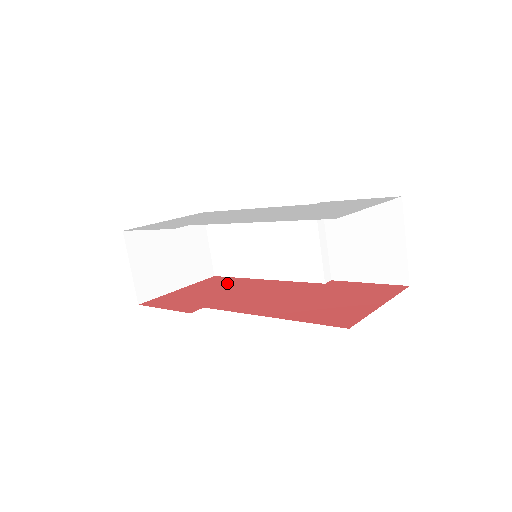
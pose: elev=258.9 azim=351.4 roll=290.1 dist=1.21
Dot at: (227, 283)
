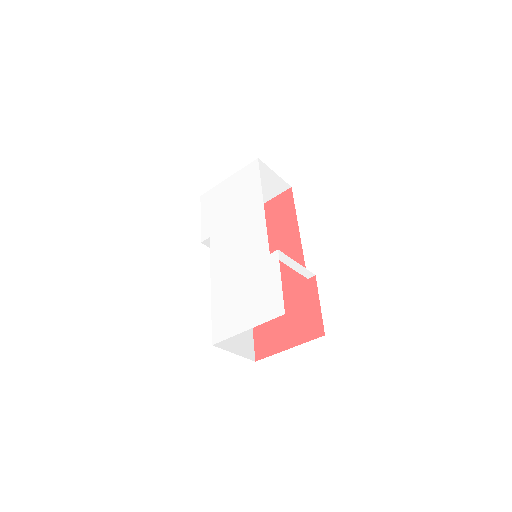
Dot at: (282, 217)
